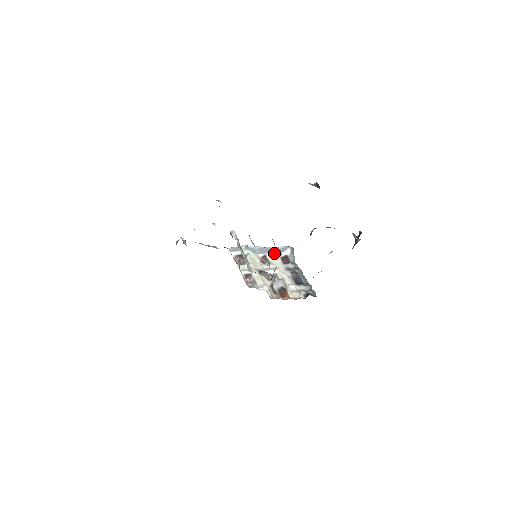
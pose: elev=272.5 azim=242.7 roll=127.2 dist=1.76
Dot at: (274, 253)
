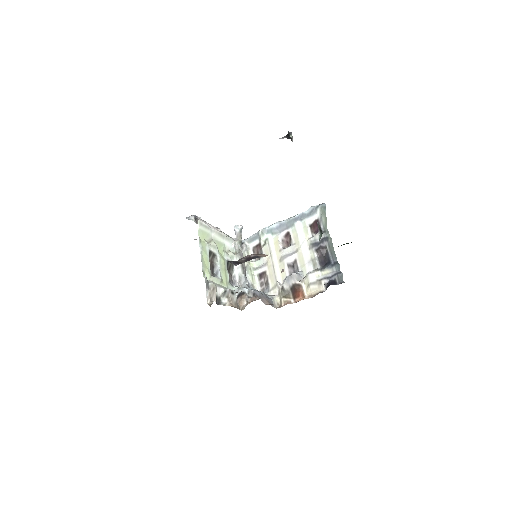
Dot at: (299, 224)
